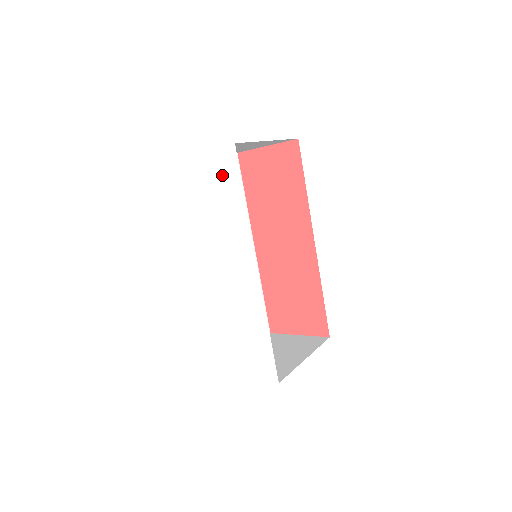
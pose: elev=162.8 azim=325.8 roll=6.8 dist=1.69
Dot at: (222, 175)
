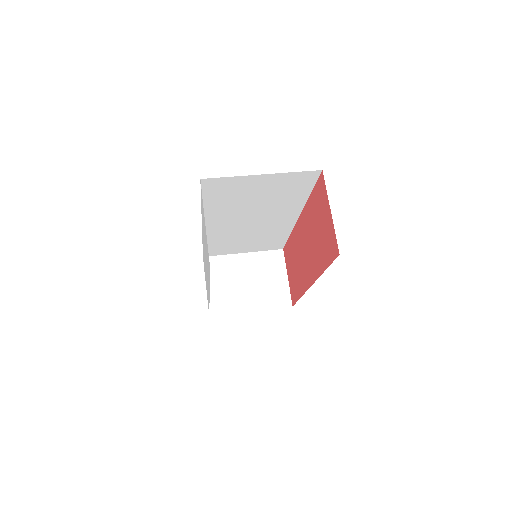
Dot at: (207, 254)
